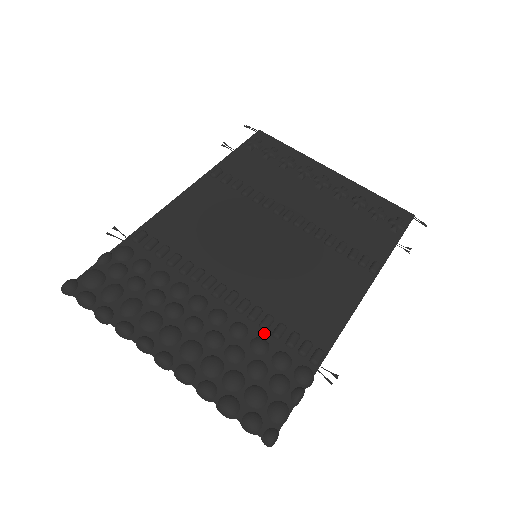
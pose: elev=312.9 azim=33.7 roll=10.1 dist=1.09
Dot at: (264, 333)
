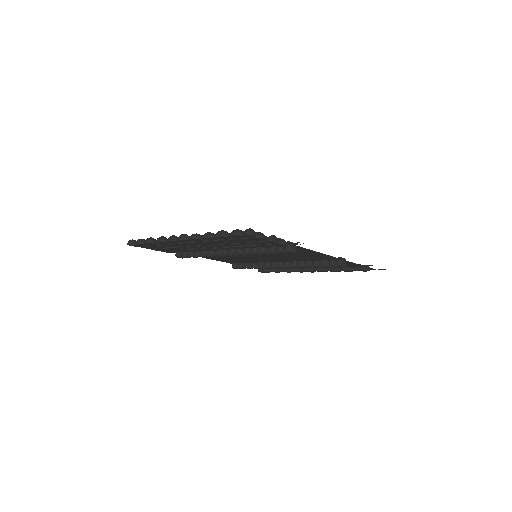
Dot at: occluded
